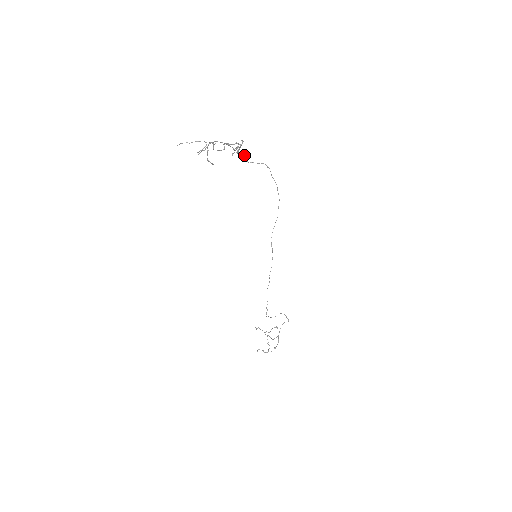
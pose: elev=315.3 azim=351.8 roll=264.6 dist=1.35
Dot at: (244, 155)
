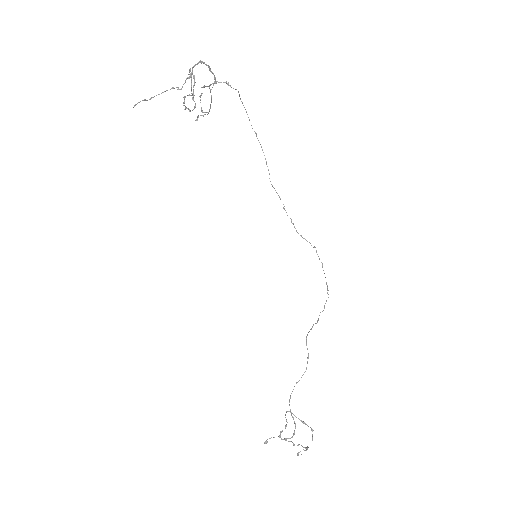
Dot at: (210, 104)
